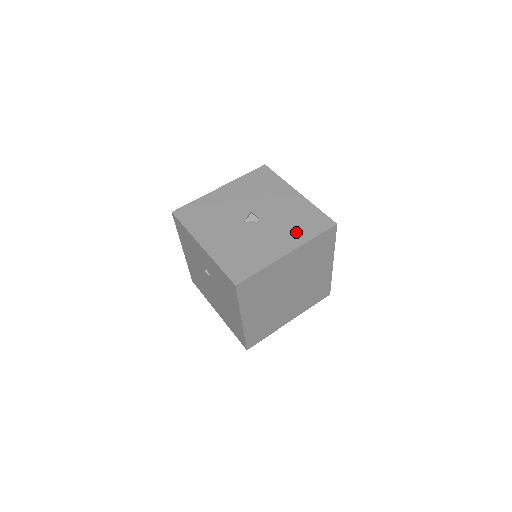
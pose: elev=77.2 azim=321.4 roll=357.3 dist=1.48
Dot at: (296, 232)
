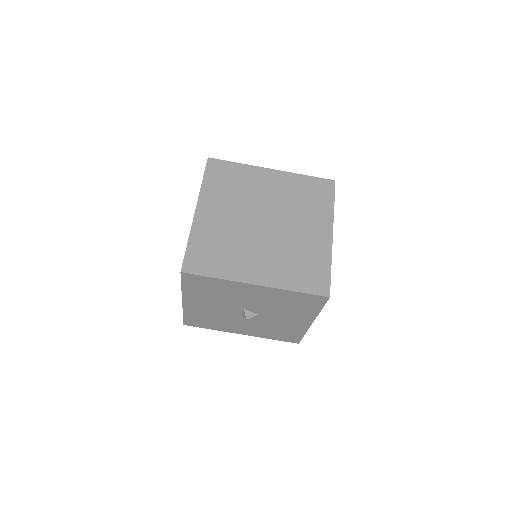
Dot at: occluded
